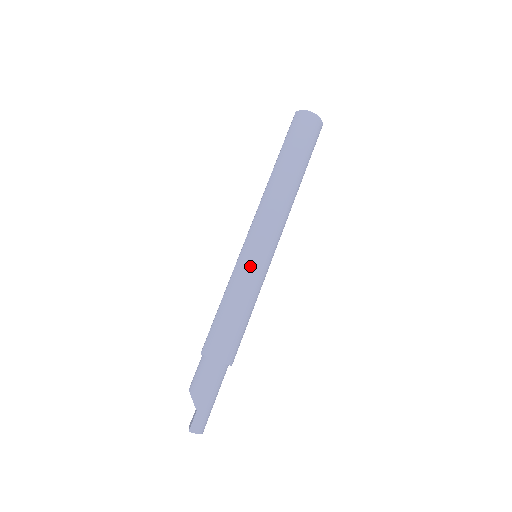
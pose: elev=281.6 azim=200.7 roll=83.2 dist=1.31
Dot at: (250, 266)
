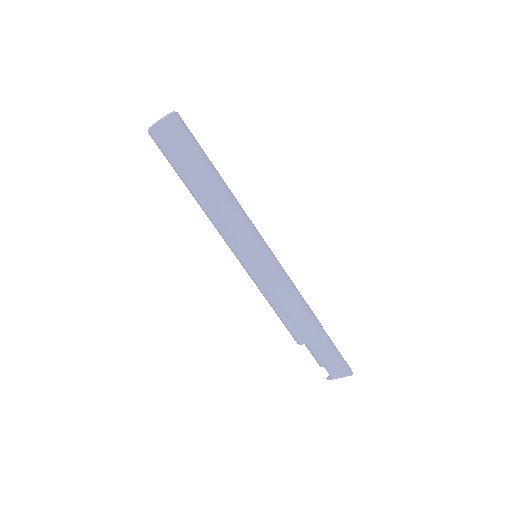
Dot at: (275, 264)
